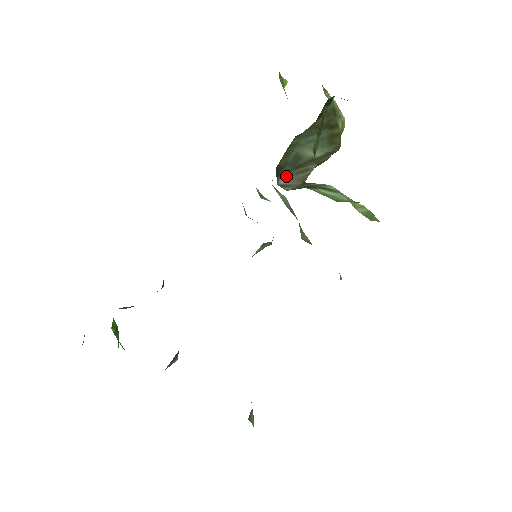
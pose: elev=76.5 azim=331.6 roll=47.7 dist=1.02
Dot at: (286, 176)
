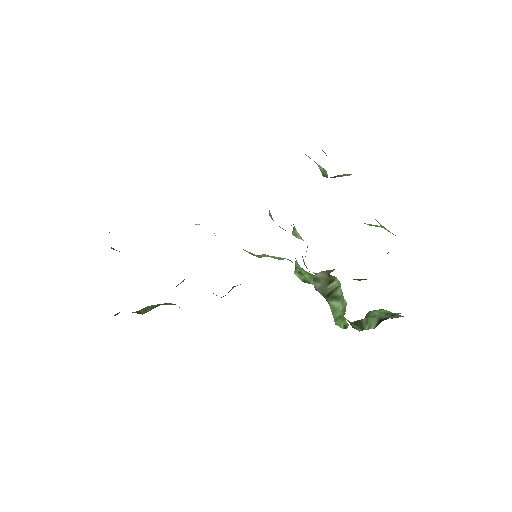
Dot at: occluded
